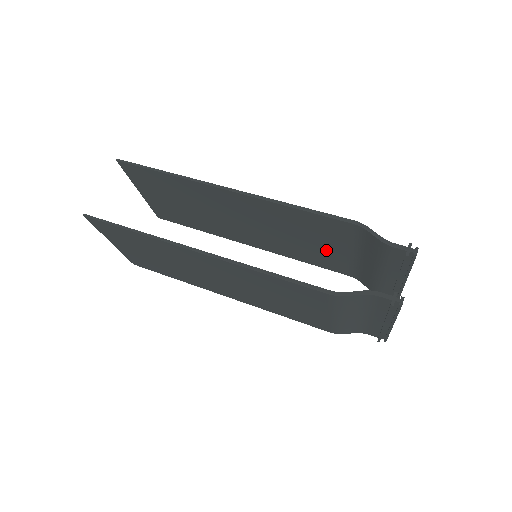
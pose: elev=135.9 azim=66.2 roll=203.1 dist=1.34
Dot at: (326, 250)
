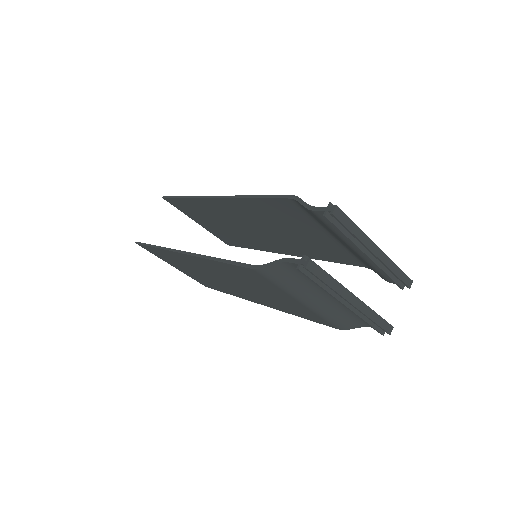
Dot at: (317, 239)
